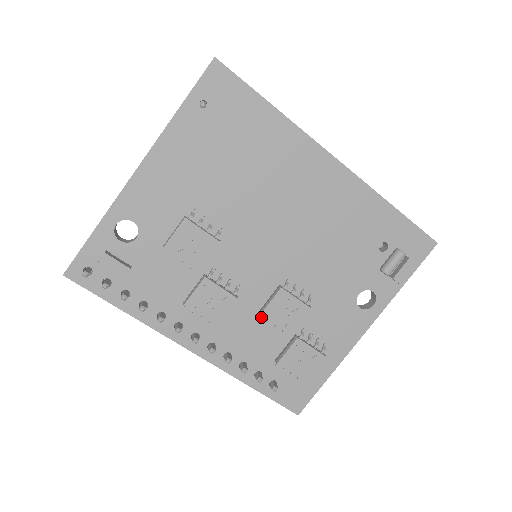
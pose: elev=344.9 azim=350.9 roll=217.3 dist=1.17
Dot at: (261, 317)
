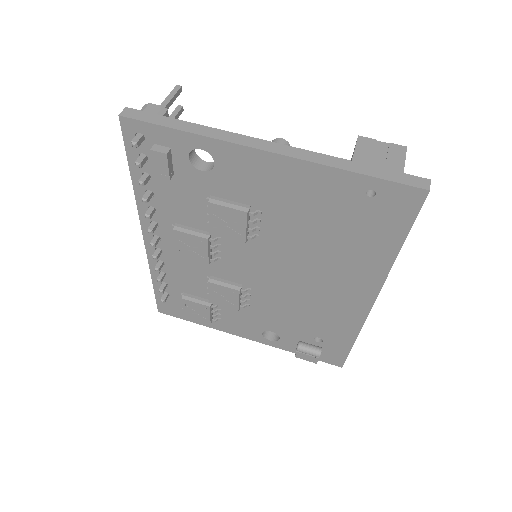
Dot at: (208, 279)
